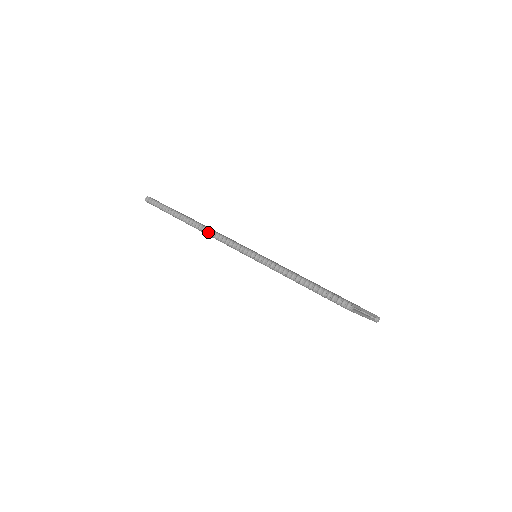
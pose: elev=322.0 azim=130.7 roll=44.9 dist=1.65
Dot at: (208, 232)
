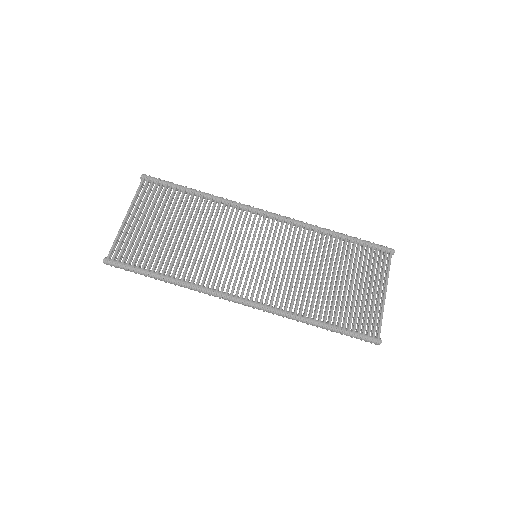
Dot at: (209, 295)
